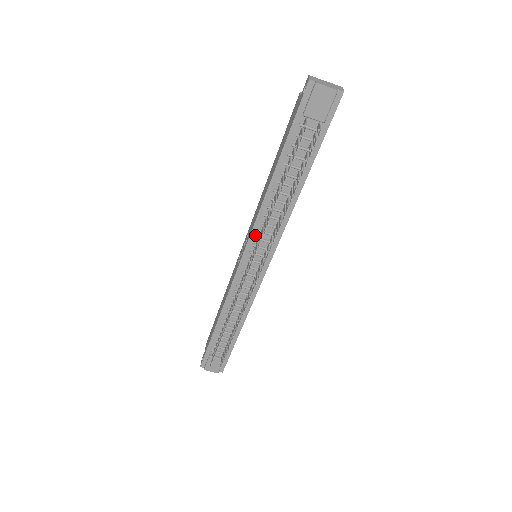
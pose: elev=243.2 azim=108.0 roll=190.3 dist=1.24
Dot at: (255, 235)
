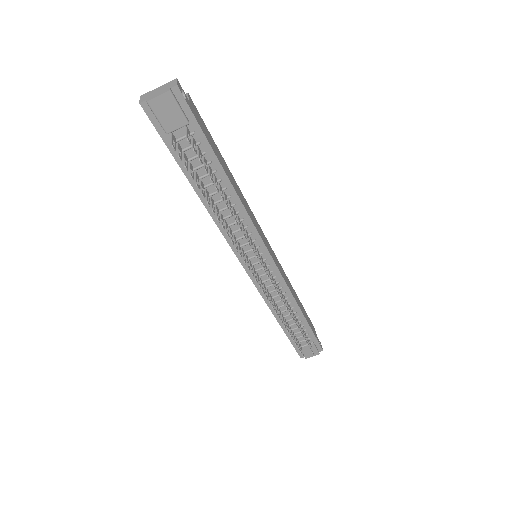
Dot at: occluded
